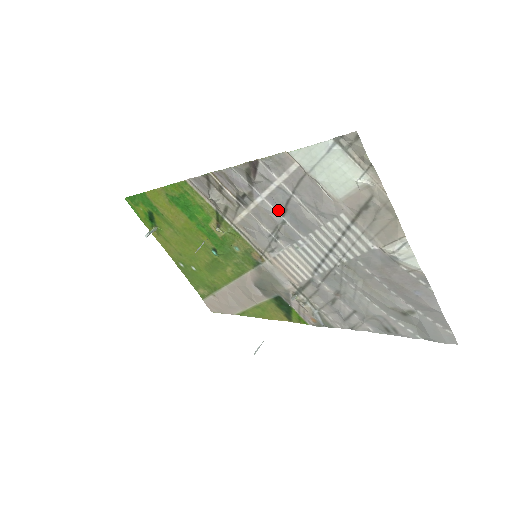
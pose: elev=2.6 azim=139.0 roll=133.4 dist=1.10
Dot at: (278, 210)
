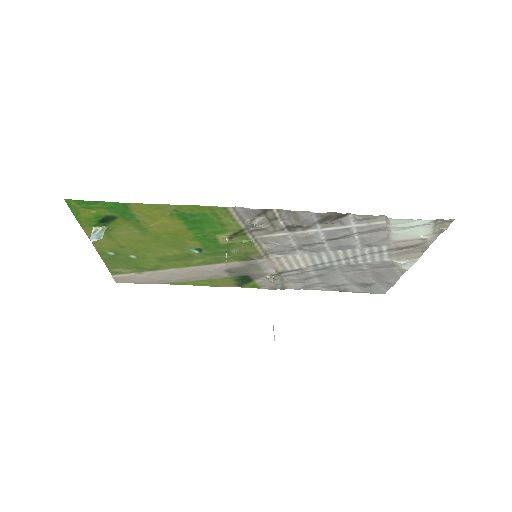
Dot at: (326, 238)
